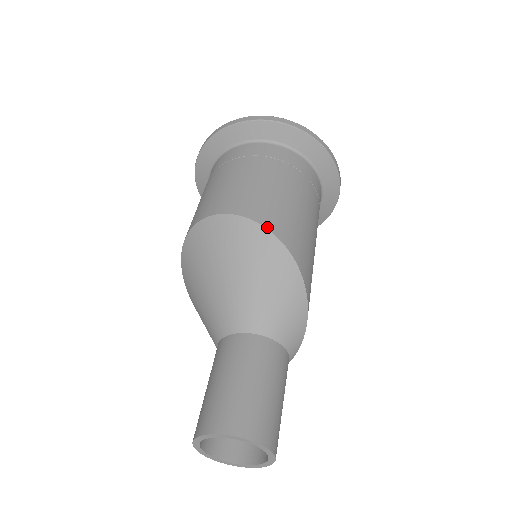
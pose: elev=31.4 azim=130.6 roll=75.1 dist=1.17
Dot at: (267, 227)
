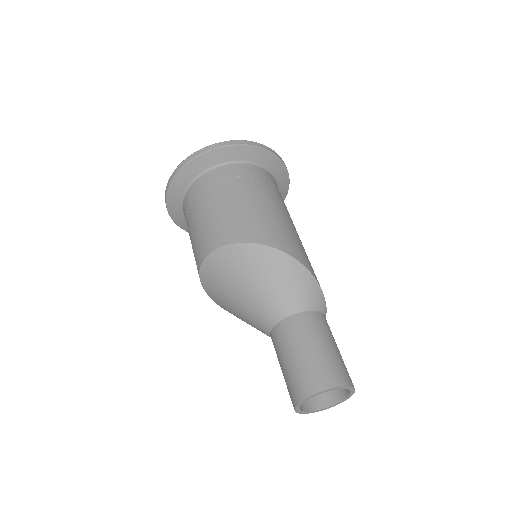
Dot at: (246, 242)
